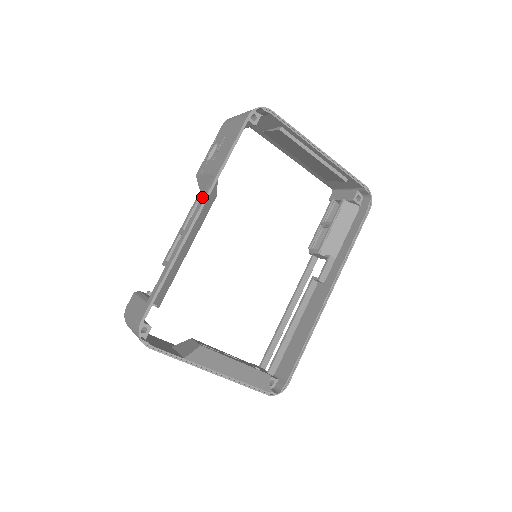
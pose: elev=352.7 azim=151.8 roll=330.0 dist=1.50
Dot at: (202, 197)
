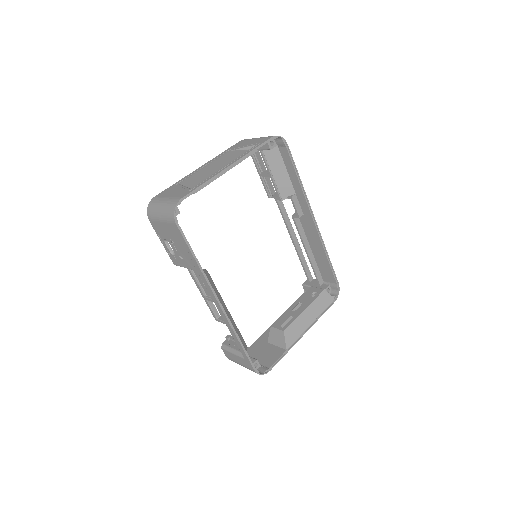
Dot at: (208, 291)
